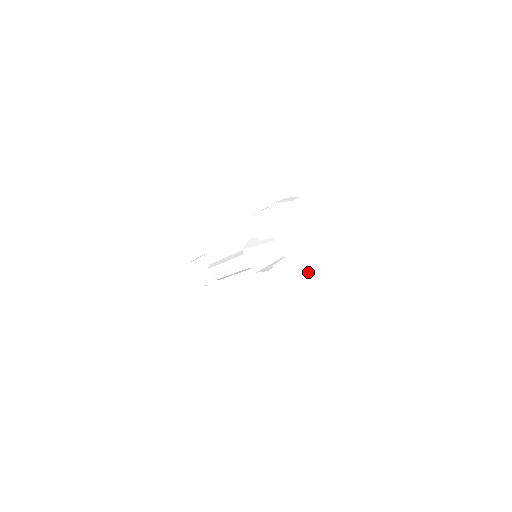
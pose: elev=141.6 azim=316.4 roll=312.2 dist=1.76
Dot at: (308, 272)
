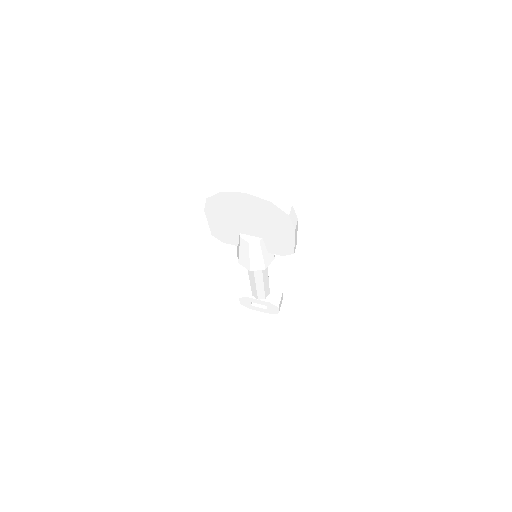
Dot at: (285, 233)
